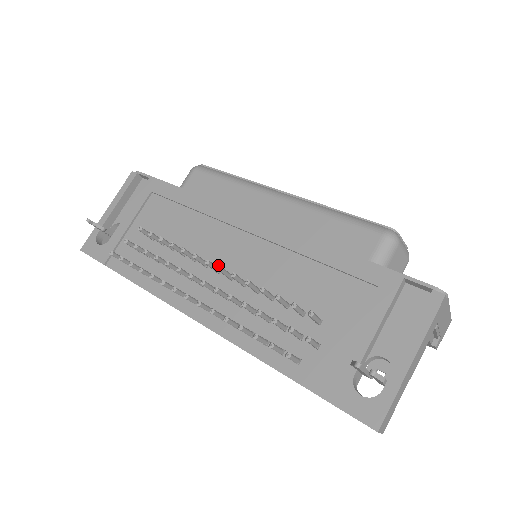
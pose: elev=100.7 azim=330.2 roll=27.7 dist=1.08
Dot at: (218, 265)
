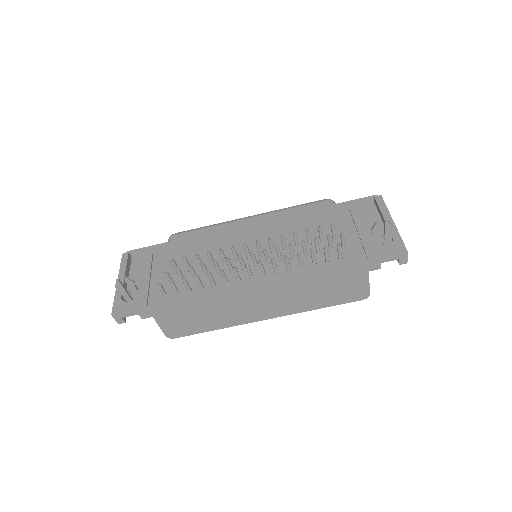
Dot at: (246, 255)
